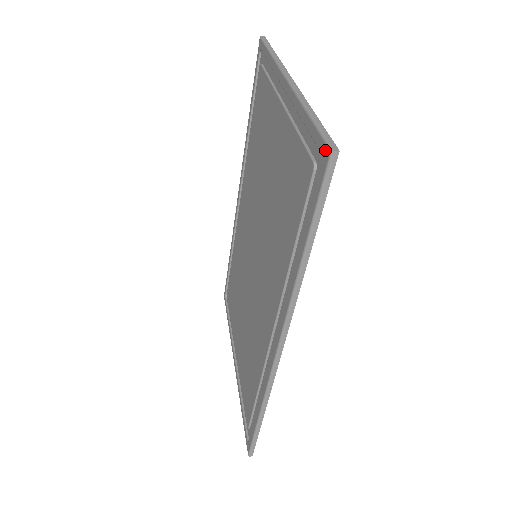
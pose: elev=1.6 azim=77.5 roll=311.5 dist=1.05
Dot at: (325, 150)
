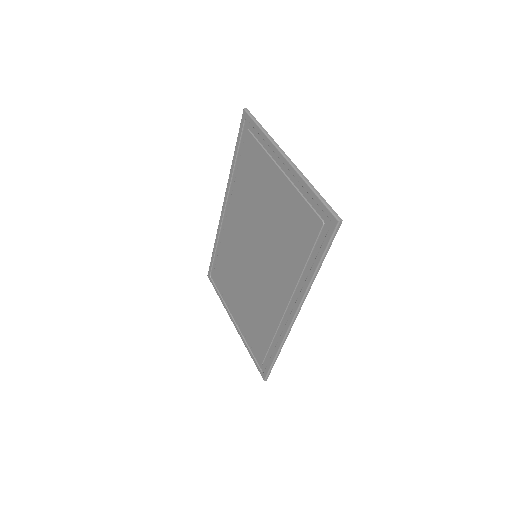
Dot at: (333, 219)
